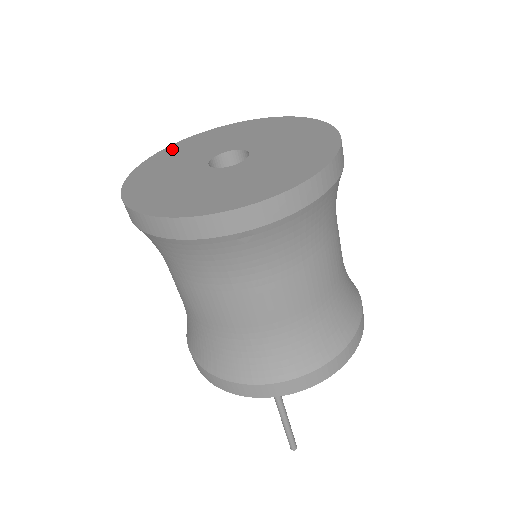
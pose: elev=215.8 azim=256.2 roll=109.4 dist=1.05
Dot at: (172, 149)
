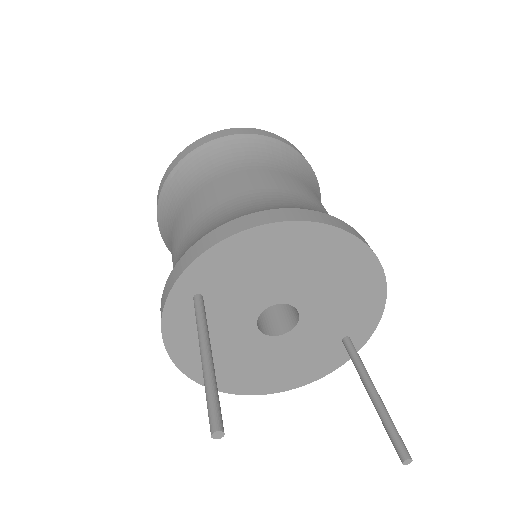
Dot at: occluded
